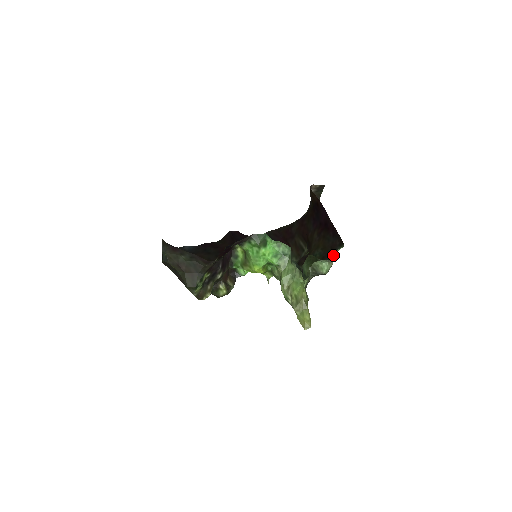
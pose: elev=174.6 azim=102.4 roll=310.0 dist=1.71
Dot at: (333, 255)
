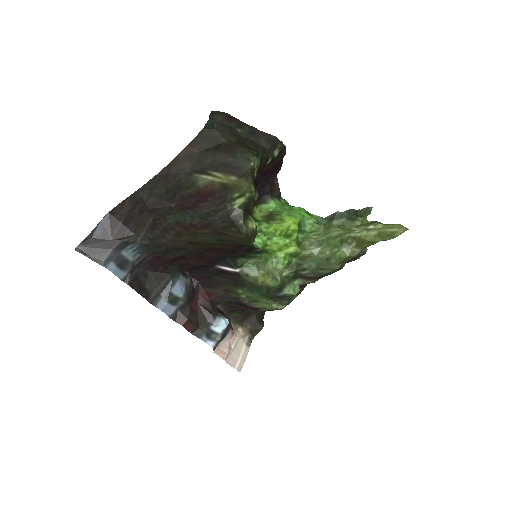
Dot at: occluded
